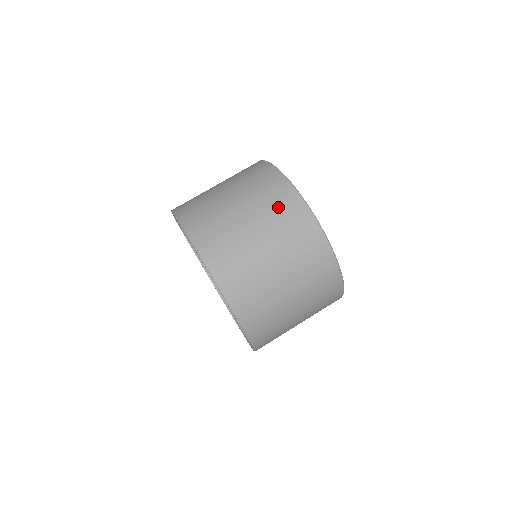
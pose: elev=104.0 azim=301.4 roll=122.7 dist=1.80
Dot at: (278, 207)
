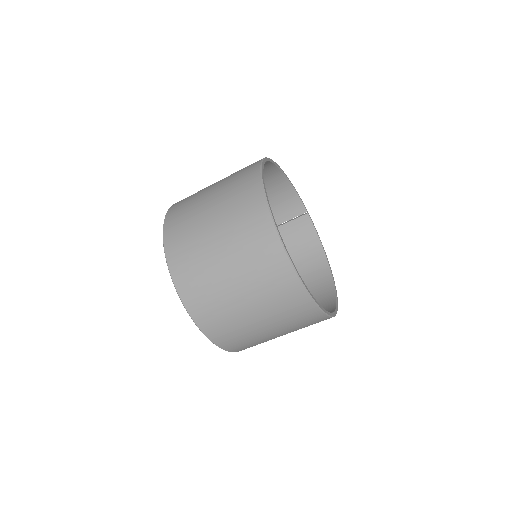
Dot at: (291, 313)
